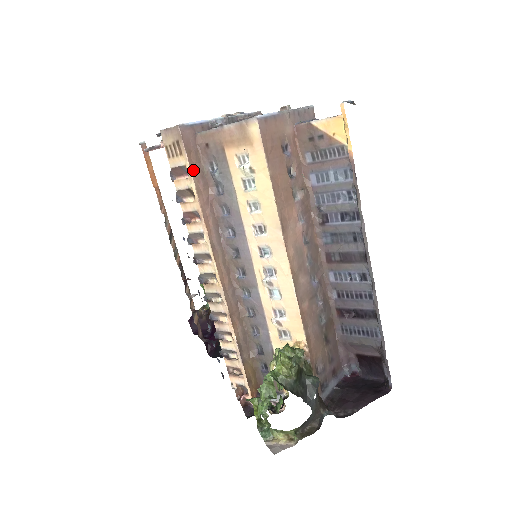
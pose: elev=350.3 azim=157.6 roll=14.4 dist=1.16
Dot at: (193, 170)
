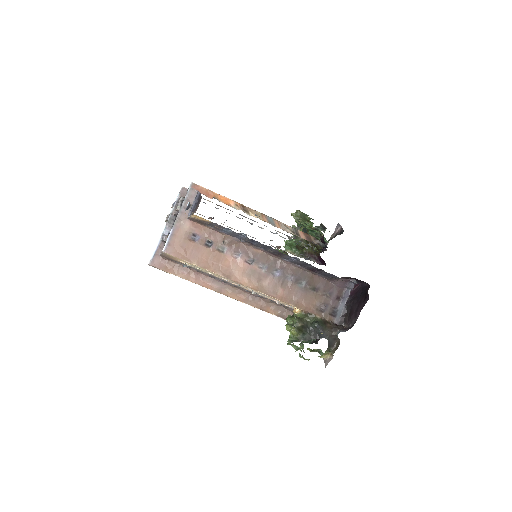
Dot at: (175, 273)
